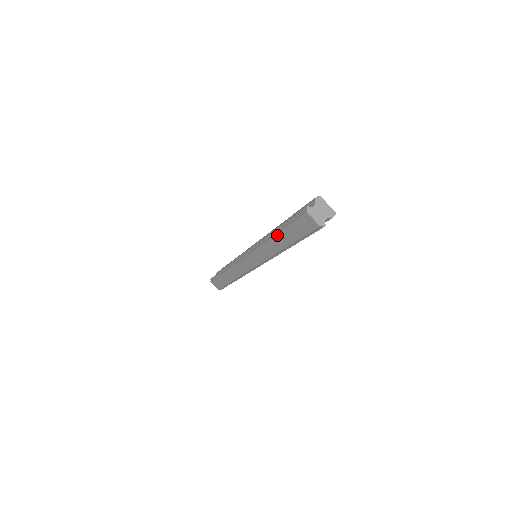
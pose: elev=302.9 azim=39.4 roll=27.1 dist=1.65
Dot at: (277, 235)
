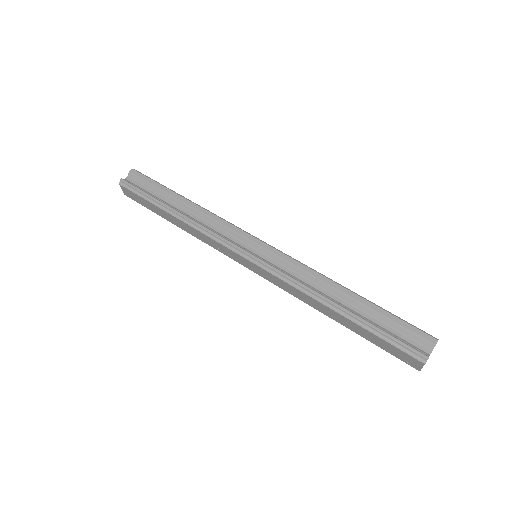
Dot at: (344, 317)
